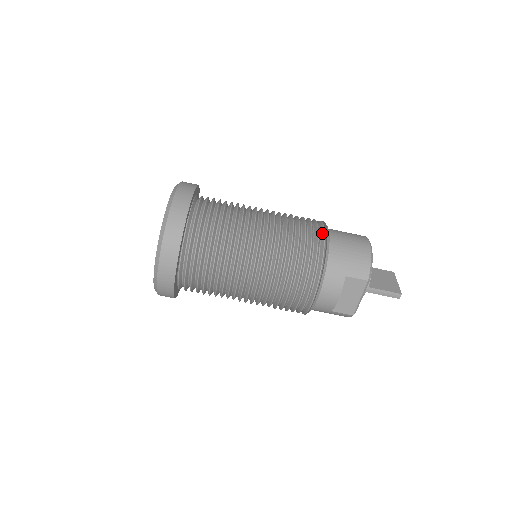
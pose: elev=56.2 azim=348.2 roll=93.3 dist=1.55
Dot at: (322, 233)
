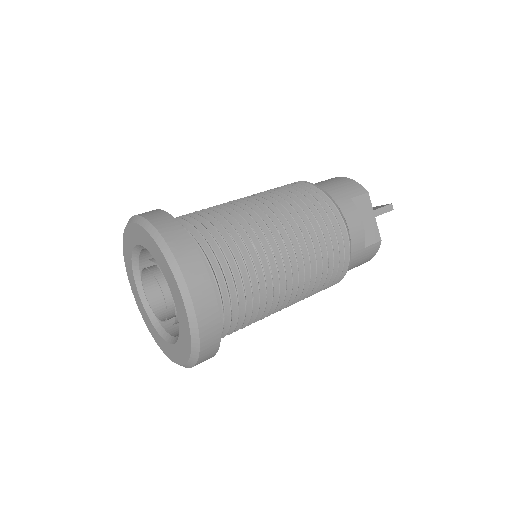
Dot at: occluded
